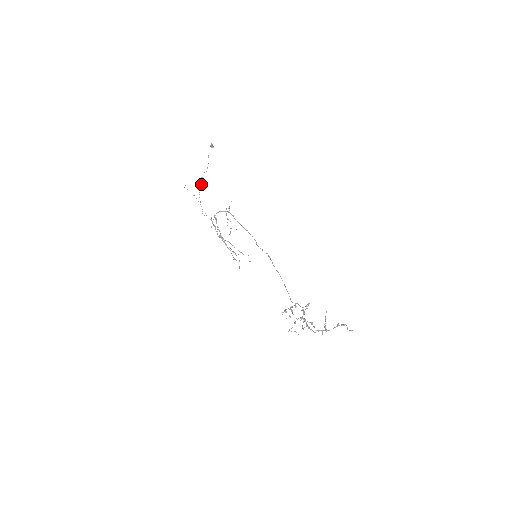
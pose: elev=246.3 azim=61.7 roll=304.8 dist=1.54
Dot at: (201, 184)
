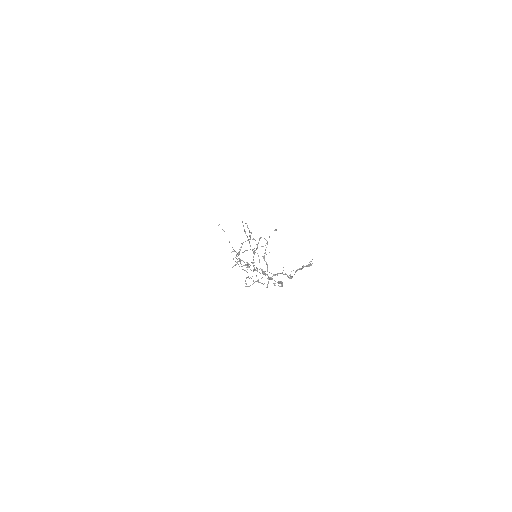
Dot at: (252, 250)
